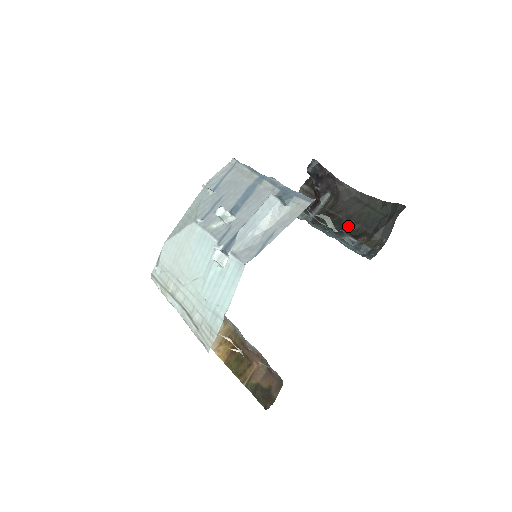
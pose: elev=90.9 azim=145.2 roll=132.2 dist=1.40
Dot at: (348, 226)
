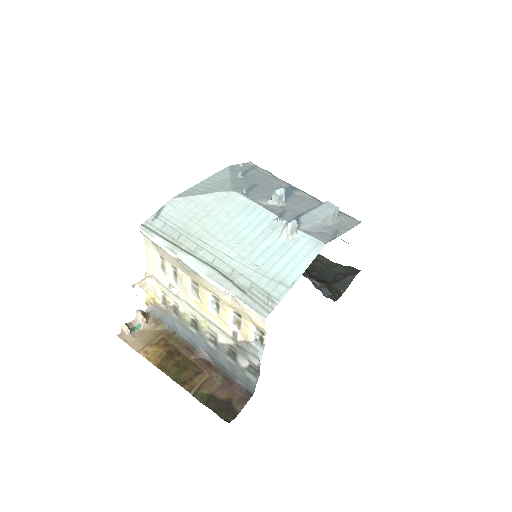
Dot at: (306, 270)
